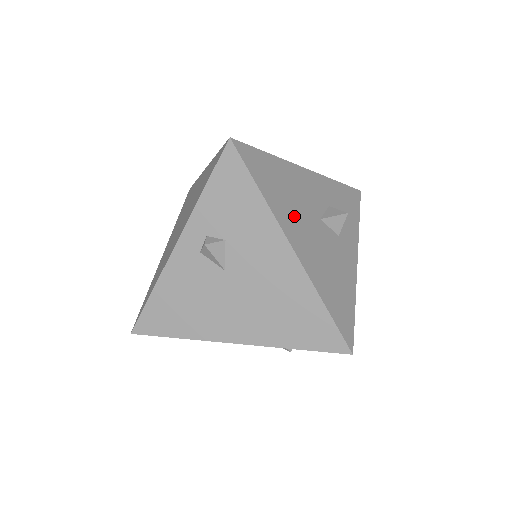
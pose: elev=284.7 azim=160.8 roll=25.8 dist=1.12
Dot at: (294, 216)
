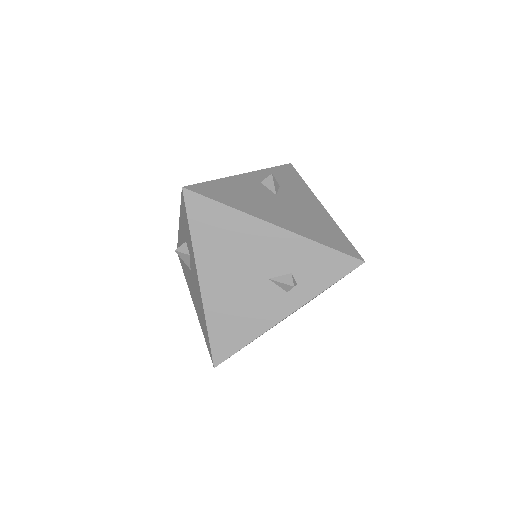
Dot at: occluded
